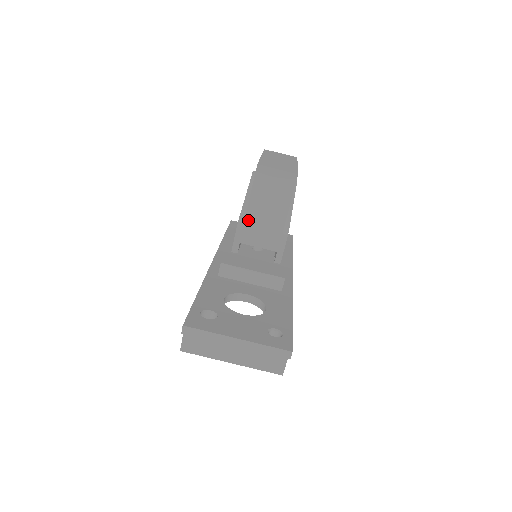
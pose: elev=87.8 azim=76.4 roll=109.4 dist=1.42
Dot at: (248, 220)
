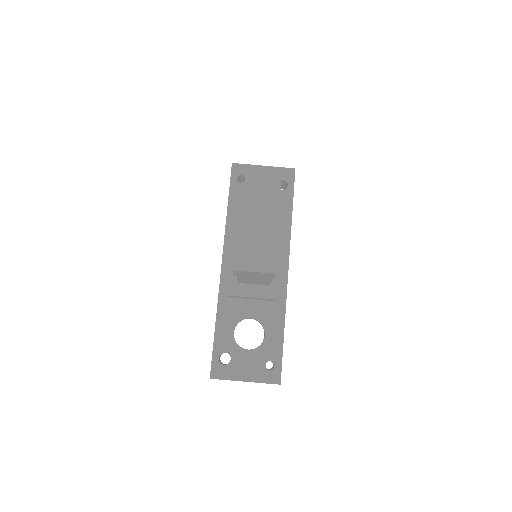
Dot at: (240, 279)
